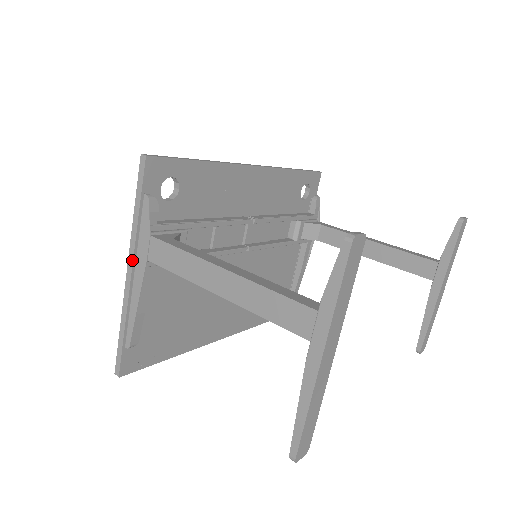
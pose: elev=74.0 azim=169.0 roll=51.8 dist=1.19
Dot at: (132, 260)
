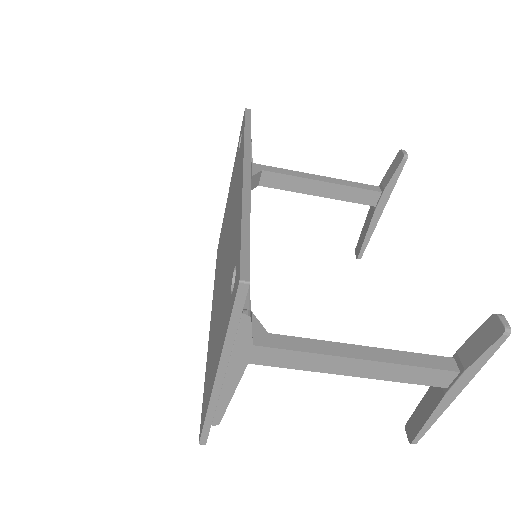
Dot at: (225, 369)
